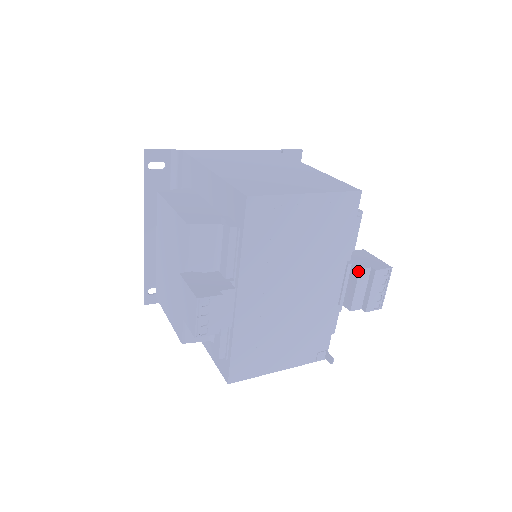
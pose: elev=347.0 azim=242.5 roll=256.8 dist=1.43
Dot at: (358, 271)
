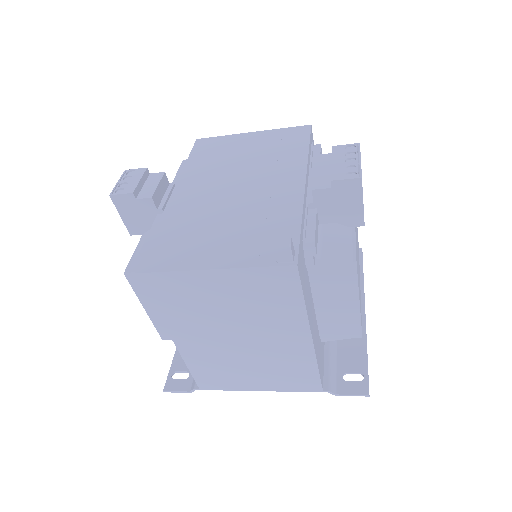
Dot at: (314, 158)
